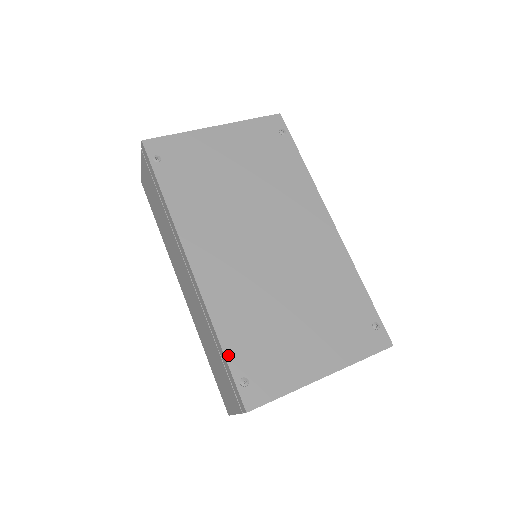
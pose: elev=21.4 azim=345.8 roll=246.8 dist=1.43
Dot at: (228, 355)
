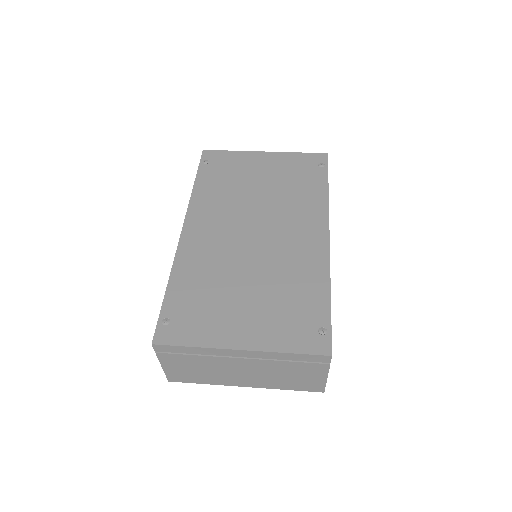
Dot at: (167, 297)
